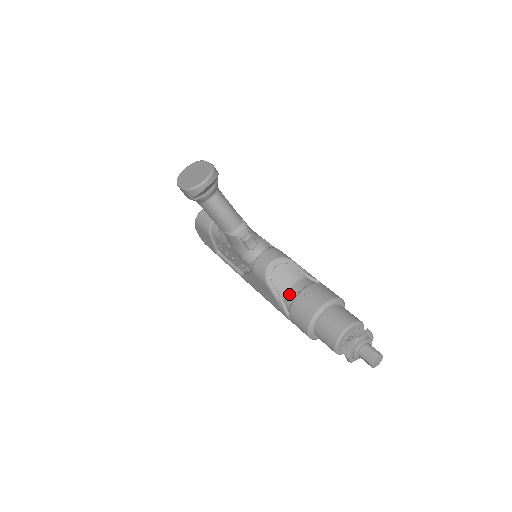
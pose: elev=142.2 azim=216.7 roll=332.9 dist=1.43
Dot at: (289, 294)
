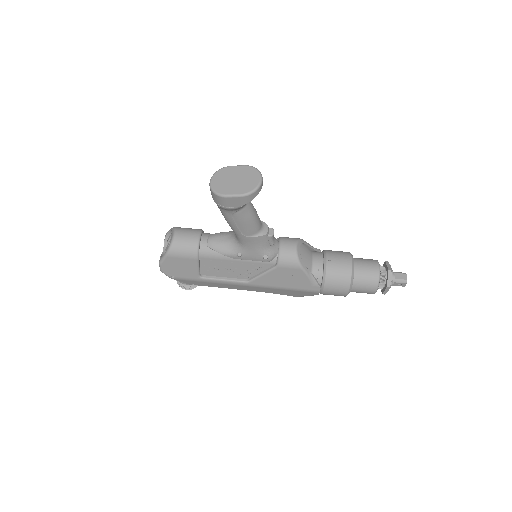
Dot at: (316, 268)
